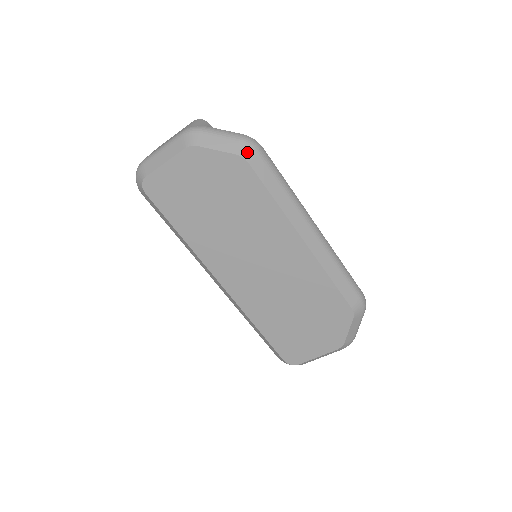
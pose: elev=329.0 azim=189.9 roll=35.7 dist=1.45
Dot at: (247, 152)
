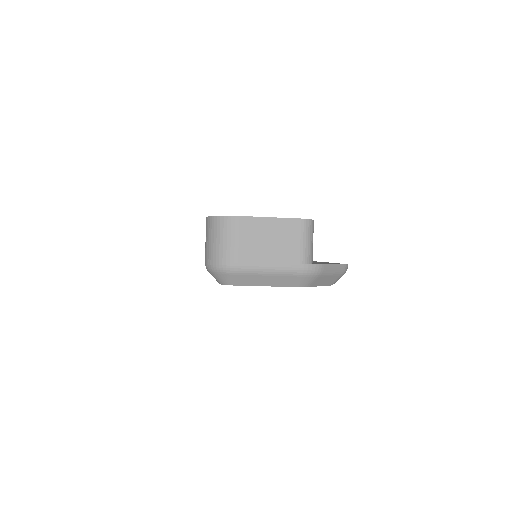
Dot at: occluded
